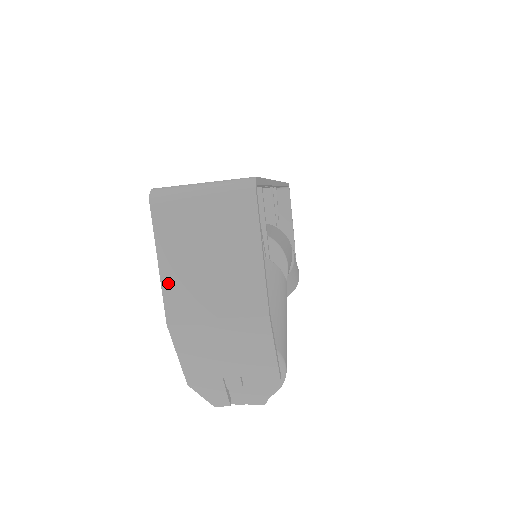
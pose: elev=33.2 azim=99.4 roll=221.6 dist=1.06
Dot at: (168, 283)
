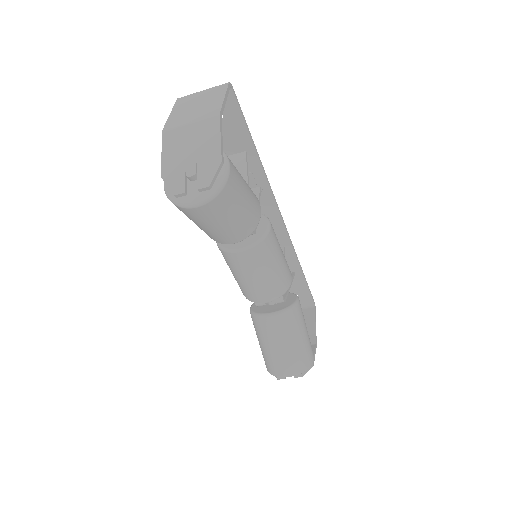
Dot at: (171, 118)
